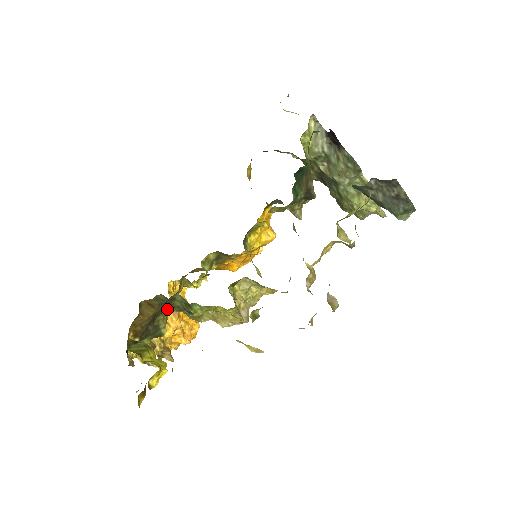
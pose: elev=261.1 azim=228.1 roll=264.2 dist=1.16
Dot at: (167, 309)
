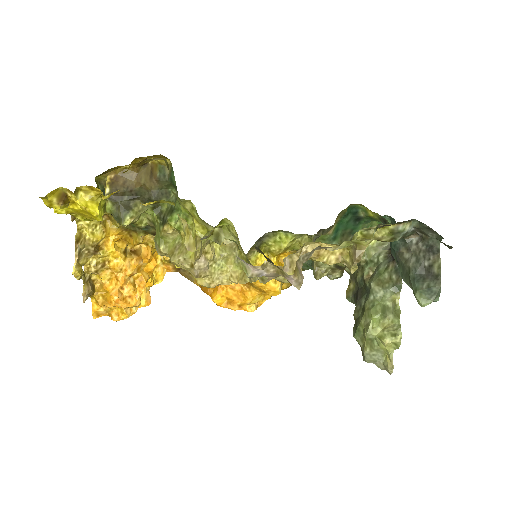
Dot at: (155, 198)
